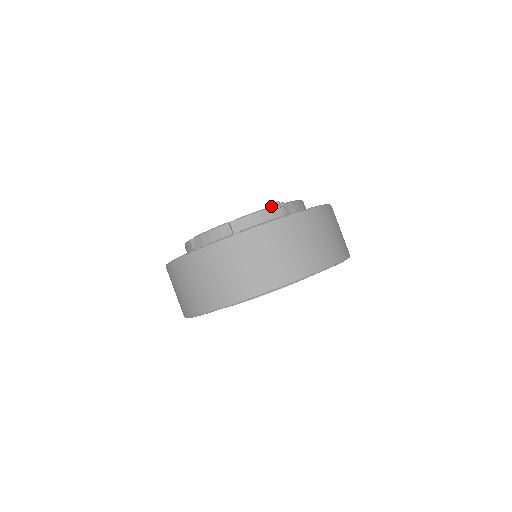
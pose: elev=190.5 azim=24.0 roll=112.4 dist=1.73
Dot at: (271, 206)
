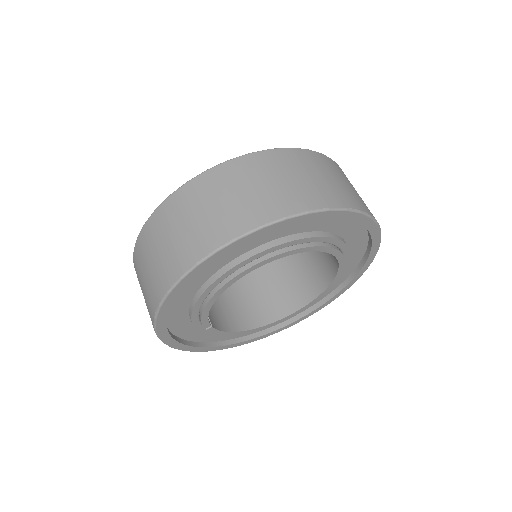
Dot at: occluded
